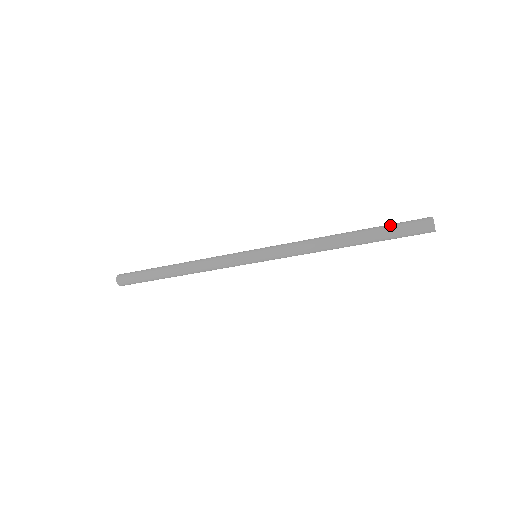
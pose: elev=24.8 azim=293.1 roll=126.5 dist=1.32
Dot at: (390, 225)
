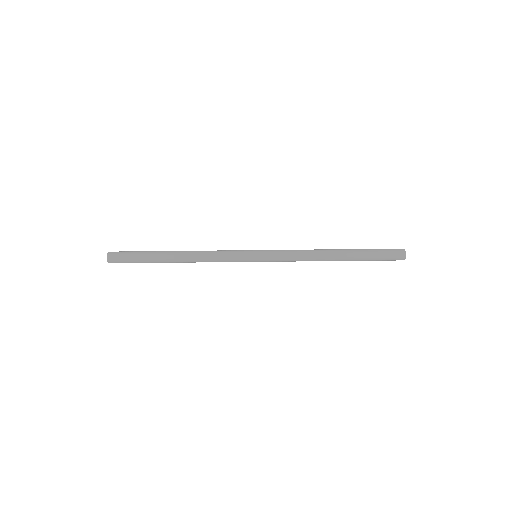
Dot at: (372, 249)
